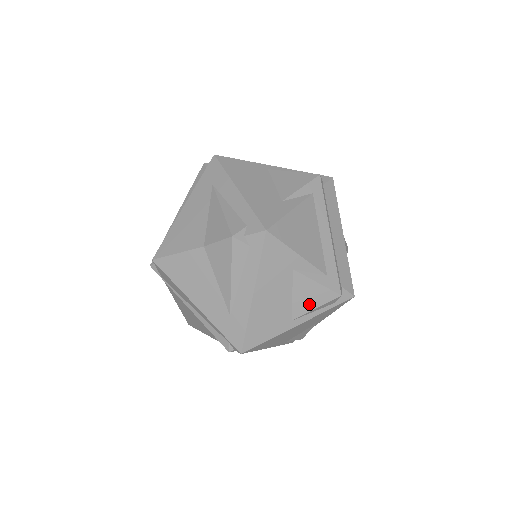
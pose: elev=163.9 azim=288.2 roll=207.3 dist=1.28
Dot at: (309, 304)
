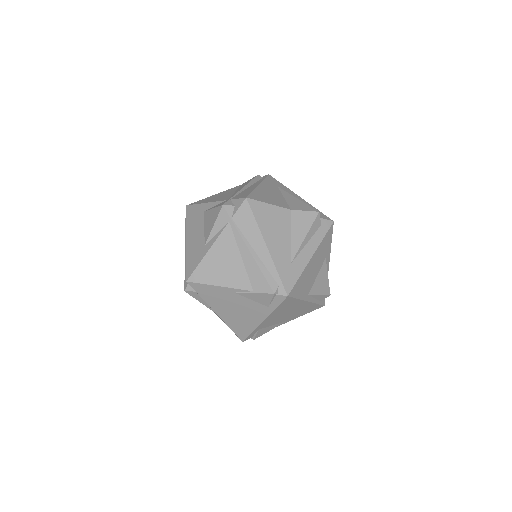
Dot at: (319, 289)
